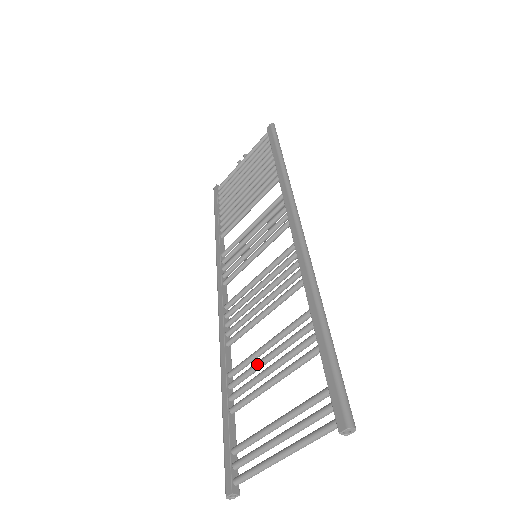
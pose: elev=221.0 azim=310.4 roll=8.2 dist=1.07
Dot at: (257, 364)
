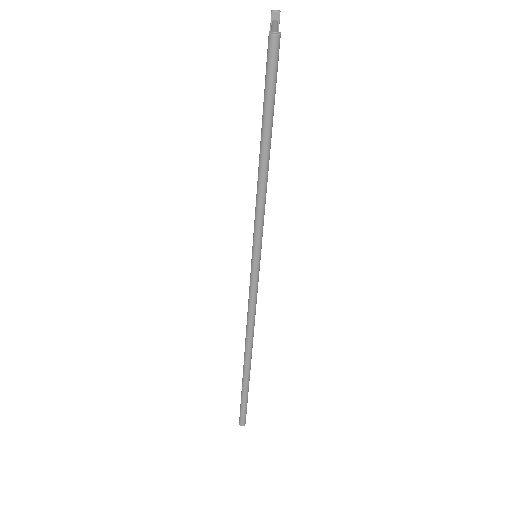
Dot at: occluded
